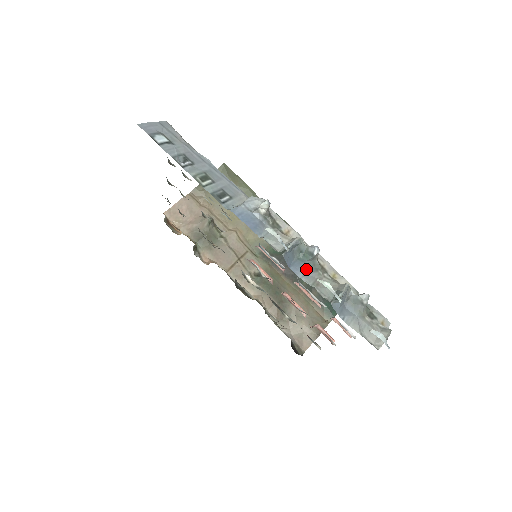
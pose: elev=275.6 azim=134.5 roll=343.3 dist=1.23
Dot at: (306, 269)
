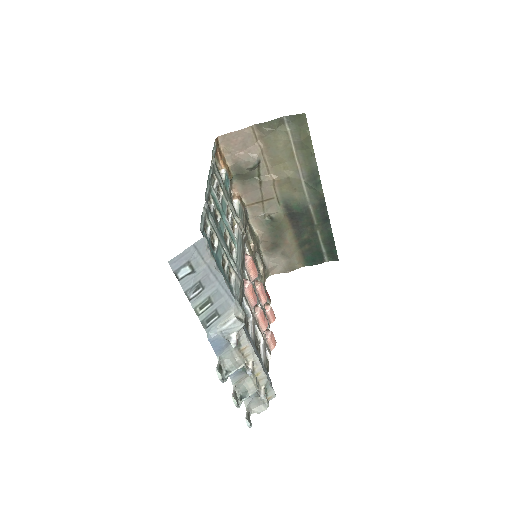
Dot at: (239, 373)
